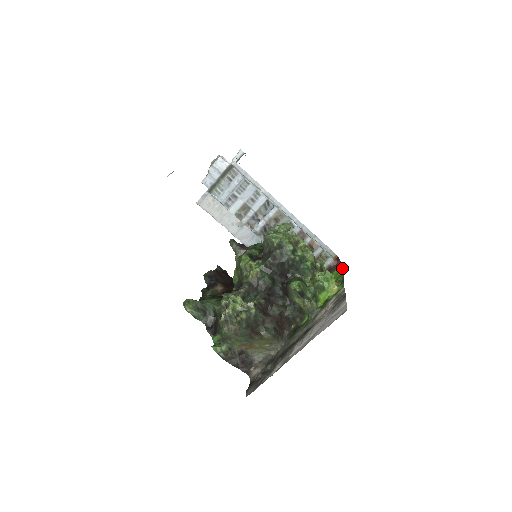
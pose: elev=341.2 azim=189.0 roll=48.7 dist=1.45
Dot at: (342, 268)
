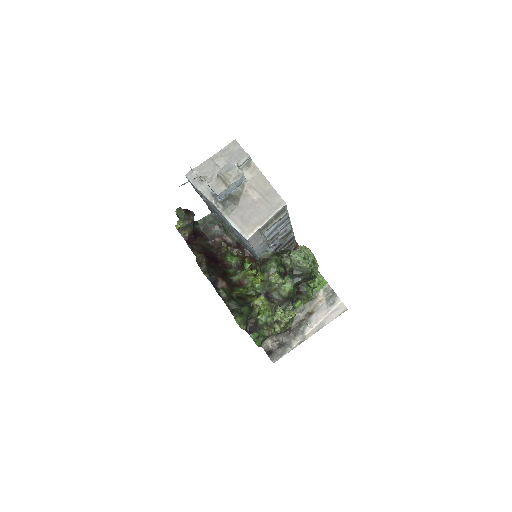
Dot at: occluded
